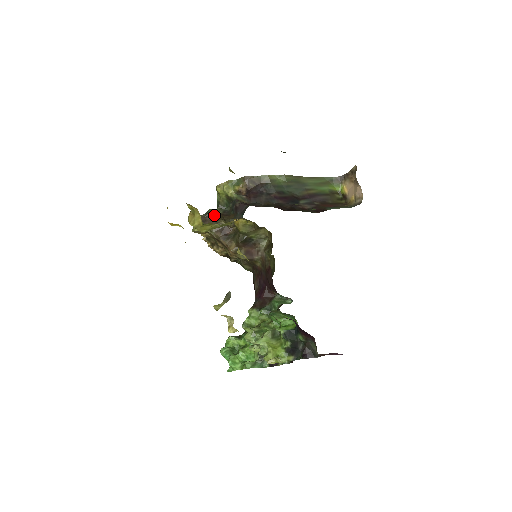
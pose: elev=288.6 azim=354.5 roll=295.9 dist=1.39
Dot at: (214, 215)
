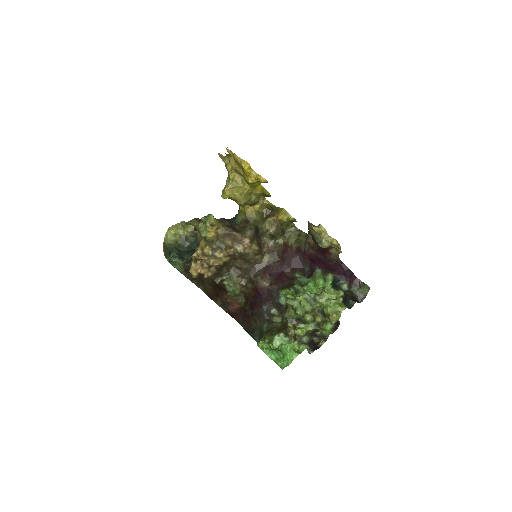
Dot at: occluded
